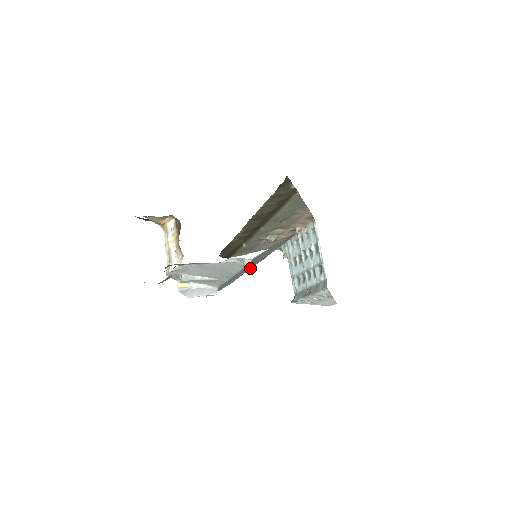
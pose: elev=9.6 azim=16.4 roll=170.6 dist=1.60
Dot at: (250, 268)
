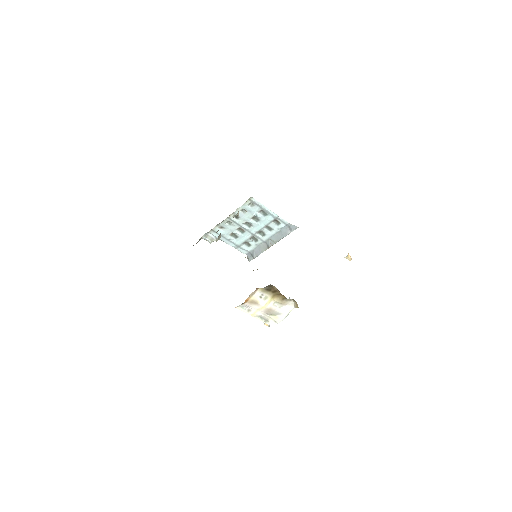
Dot at: occluded
